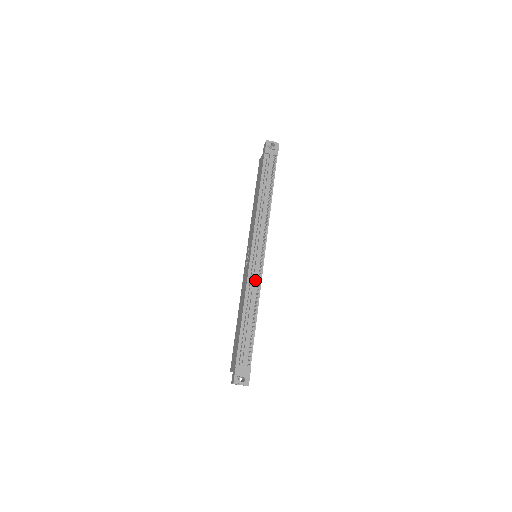
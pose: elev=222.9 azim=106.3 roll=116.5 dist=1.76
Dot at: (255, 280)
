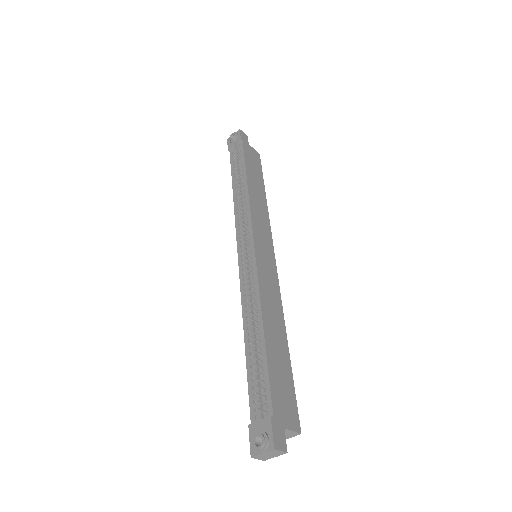
Dot at: (247, 283)
